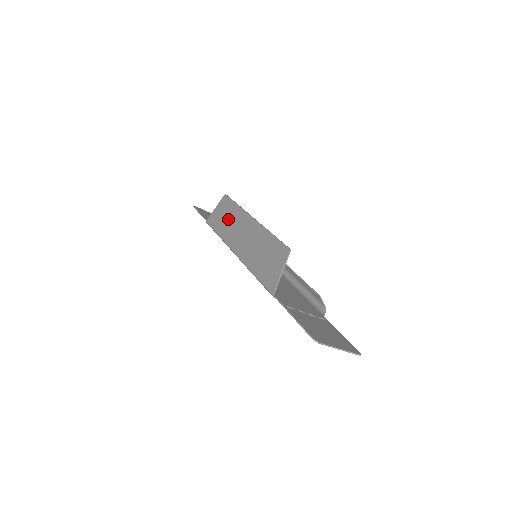
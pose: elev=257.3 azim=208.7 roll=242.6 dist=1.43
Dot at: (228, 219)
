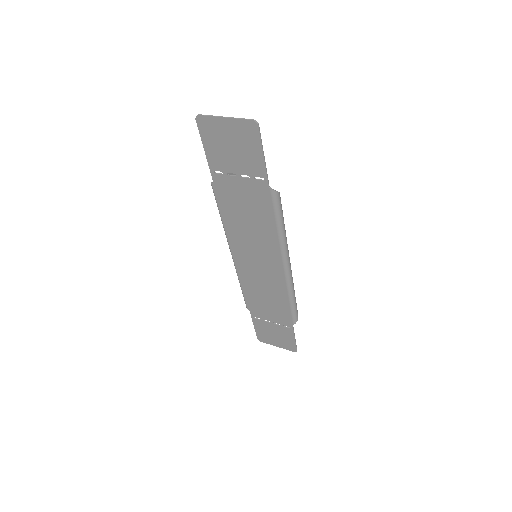
Dot at: occluded
